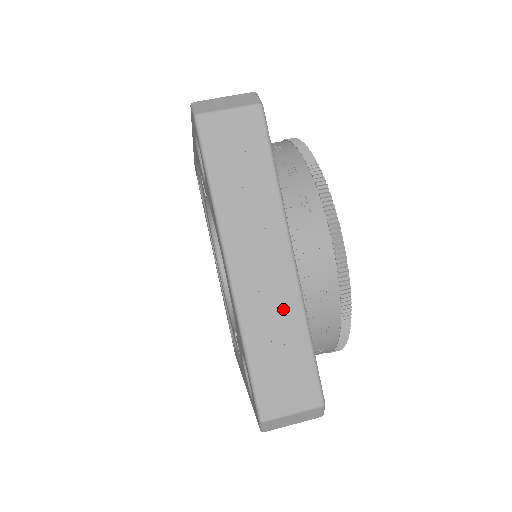
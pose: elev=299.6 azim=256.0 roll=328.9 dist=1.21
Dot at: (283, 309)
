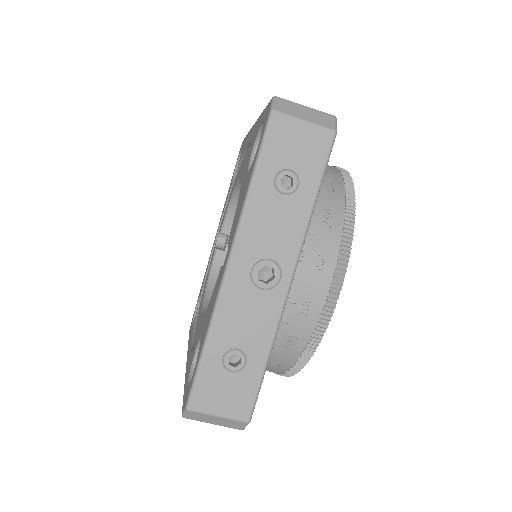
Dot at: occluded
